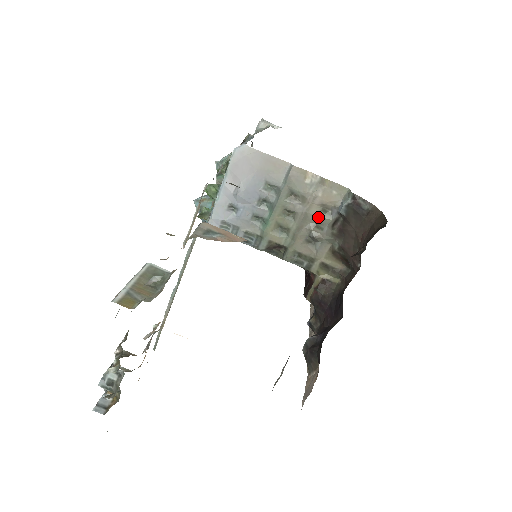
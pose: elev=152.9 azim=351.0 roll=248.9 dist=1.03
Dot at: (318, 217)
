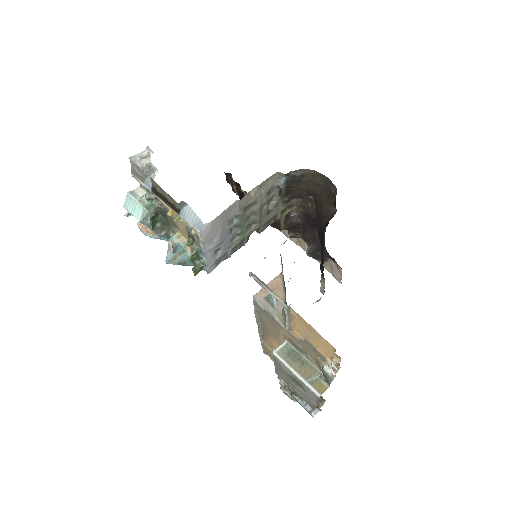
Dot at: (268, 200)
